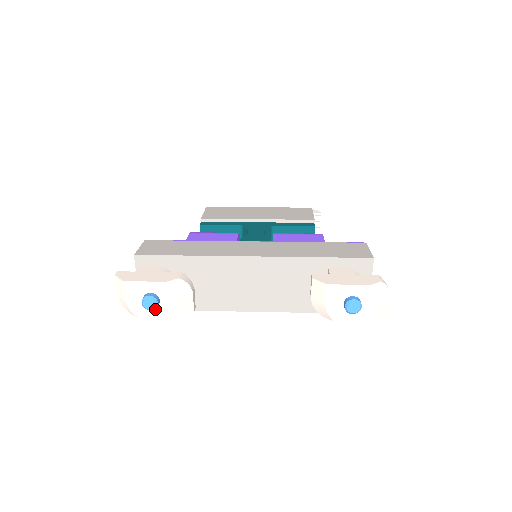
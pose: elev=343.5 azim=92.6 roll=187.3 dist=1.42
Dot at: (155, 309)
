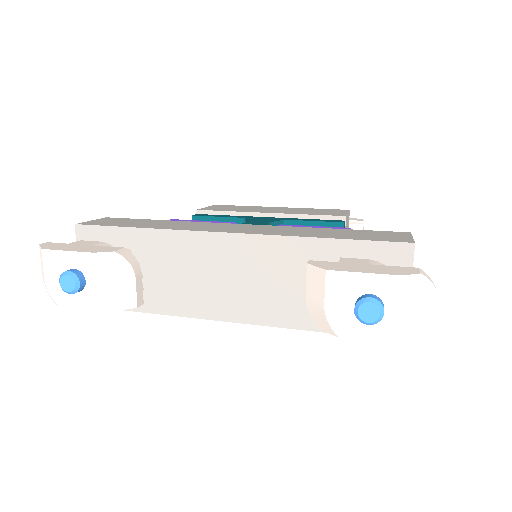
Dot at: (80, 295)
